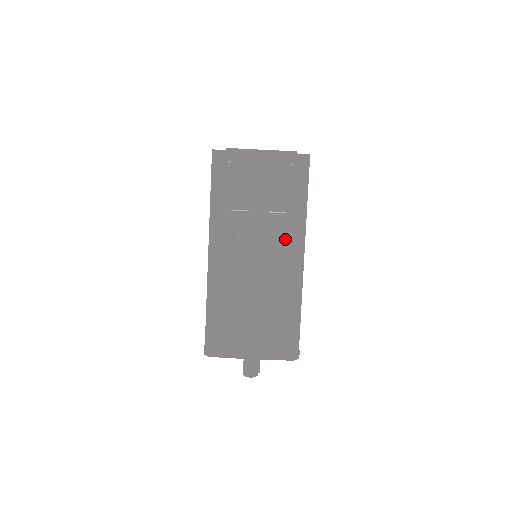
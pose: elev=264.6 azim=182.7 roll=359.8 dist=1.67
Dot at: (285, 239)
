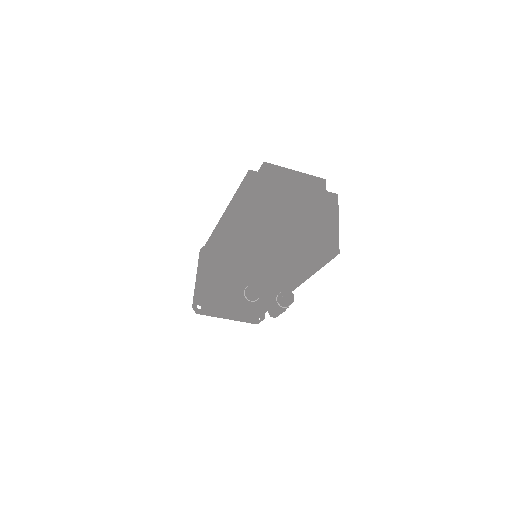
Dot at: occluded
